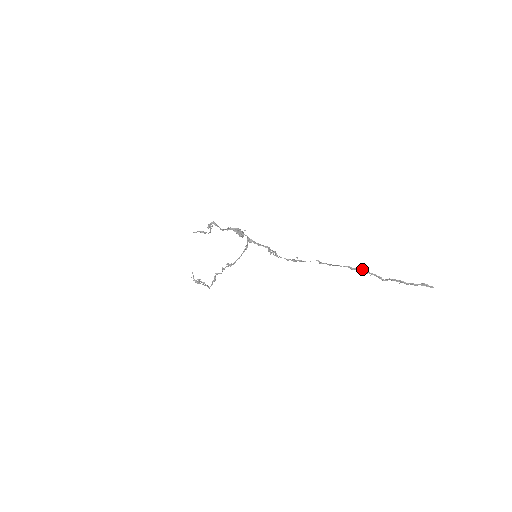
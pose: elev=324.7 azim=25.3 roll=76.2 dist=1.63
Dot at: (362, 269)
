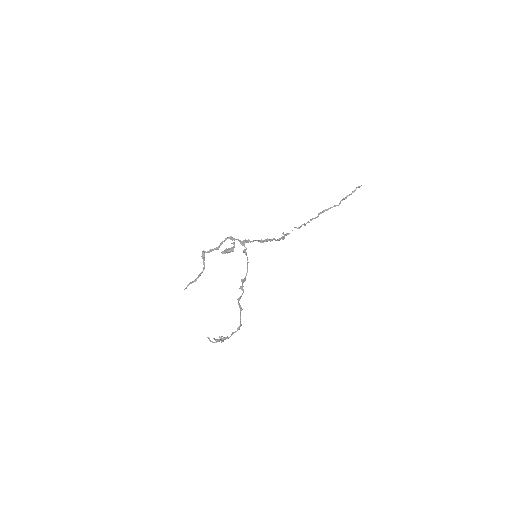
Dot at: (322, 212)
